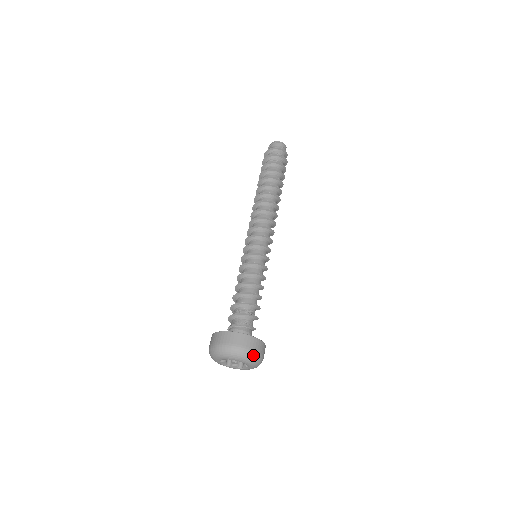
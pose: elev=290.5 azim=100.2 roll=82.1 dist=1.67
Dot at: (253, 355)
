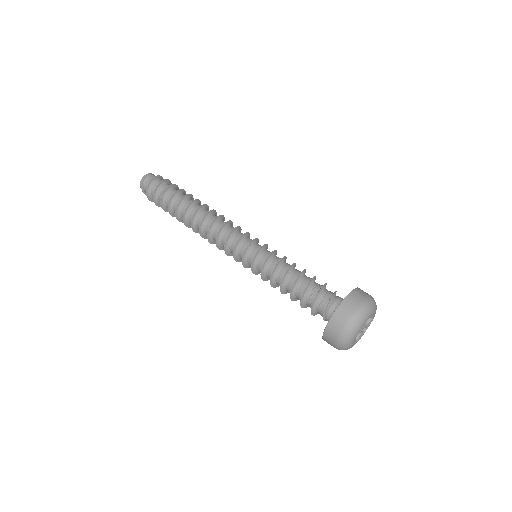
Dot at: (372, 300)
